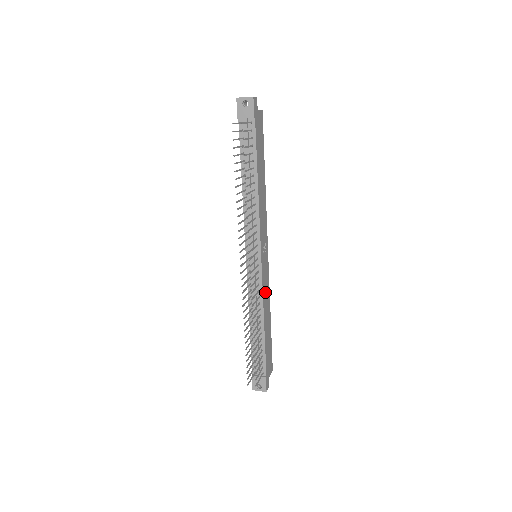
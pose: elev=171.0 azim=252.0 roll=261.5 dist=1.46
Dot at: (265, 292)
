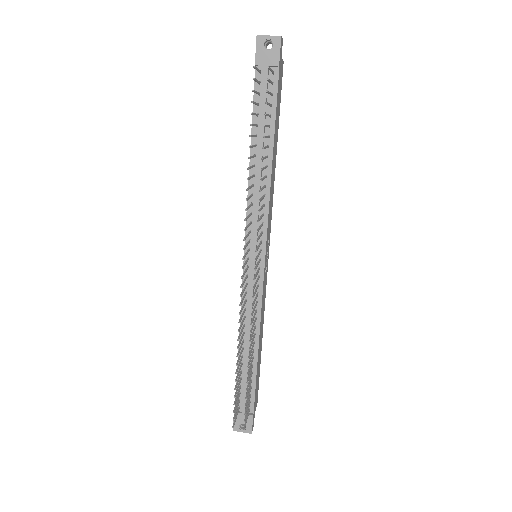
Dot at: (262, 304)
